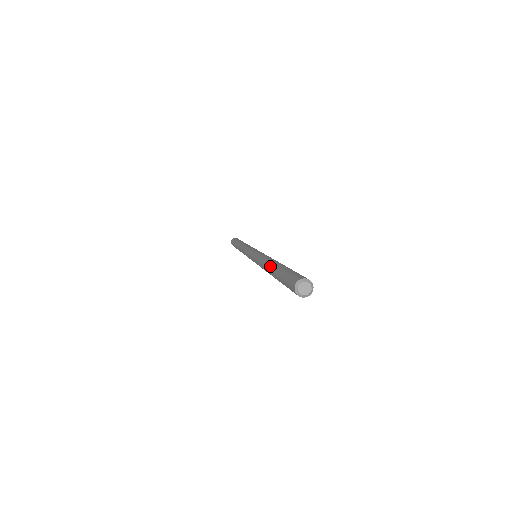
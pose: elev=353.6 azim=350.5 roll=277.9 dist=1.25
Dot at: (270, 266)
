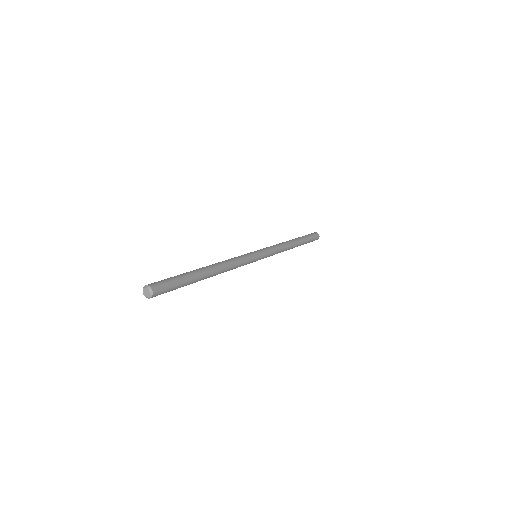
Dot at: occluded
